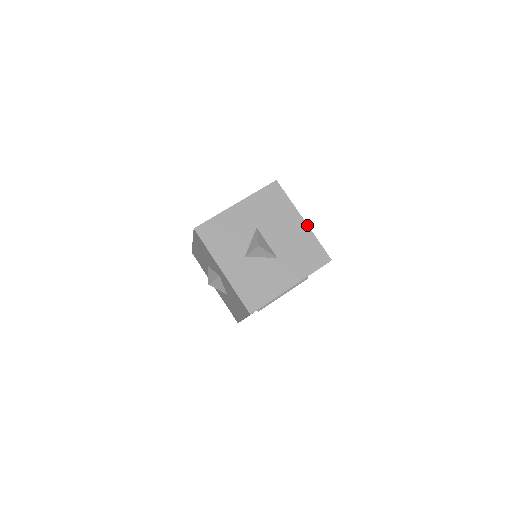
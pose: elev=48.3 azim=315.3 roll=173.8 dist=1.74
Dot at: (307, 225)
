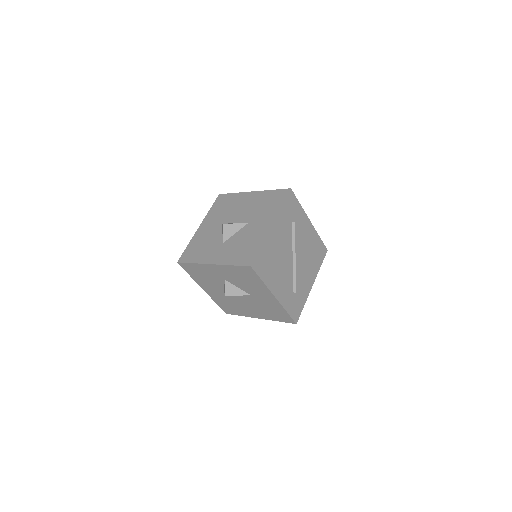
Dot at: (257, 191)
